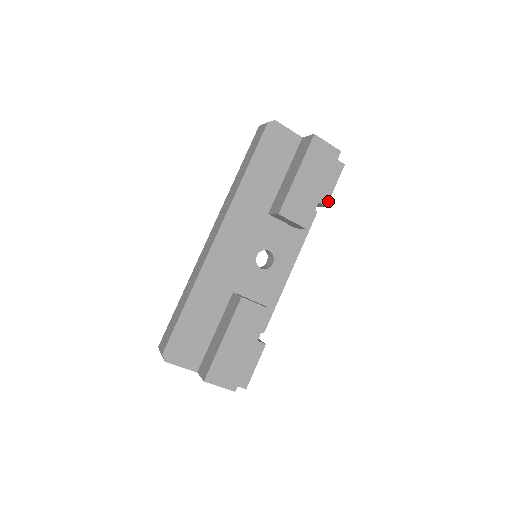
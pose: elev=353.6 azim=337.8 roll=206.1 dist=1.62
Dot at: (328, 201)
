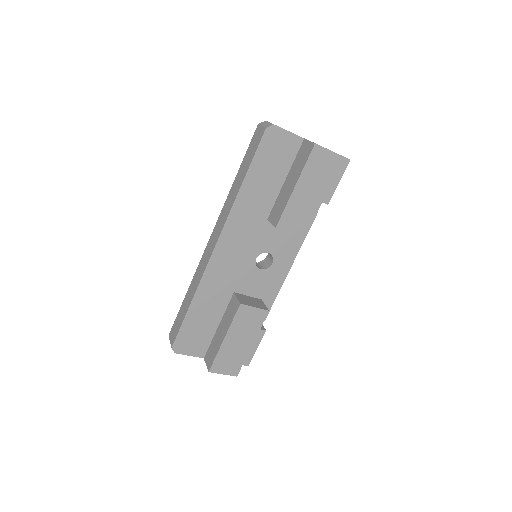
Dot at: (330, 199)
